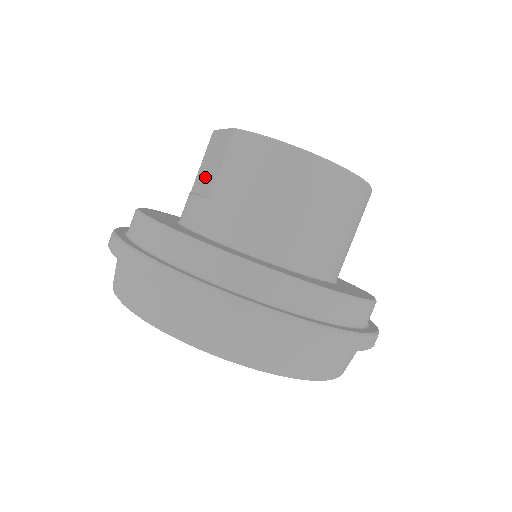
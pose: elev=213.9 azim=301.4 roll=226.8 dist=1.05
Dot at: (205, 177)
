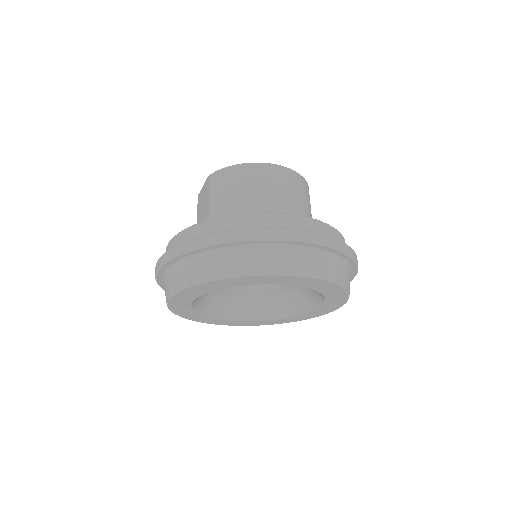
Dot at: (202, 215)
